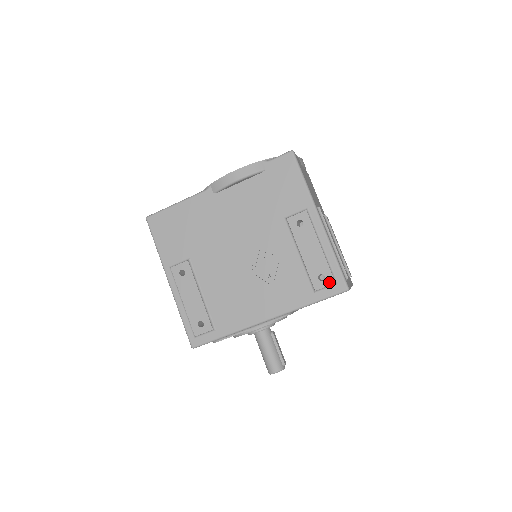
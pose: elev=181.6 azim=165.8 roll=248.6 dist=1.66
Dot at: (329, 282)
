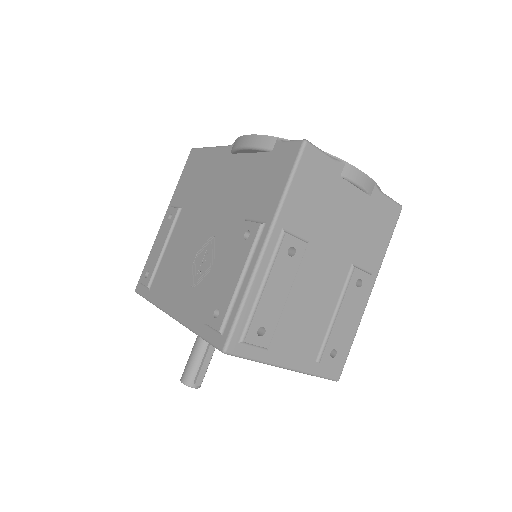
Dot at: (216, 325)
